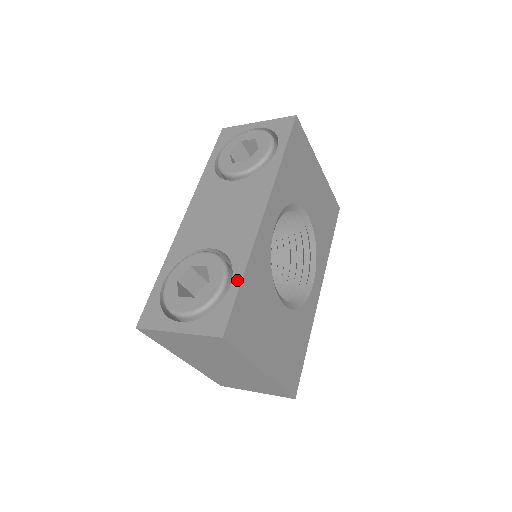
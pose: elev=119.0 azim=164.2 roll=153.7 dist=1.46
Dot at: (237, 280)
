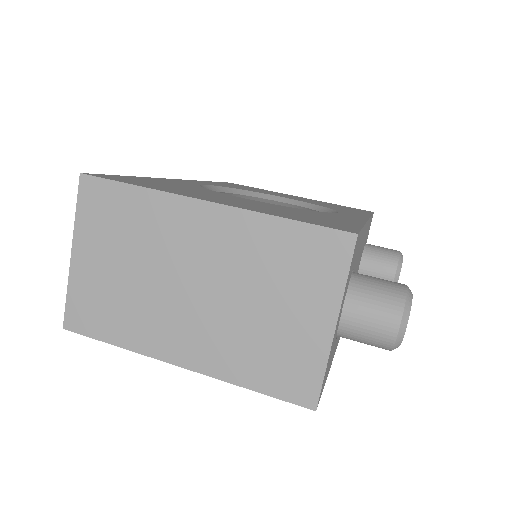
Dot at: occluded
